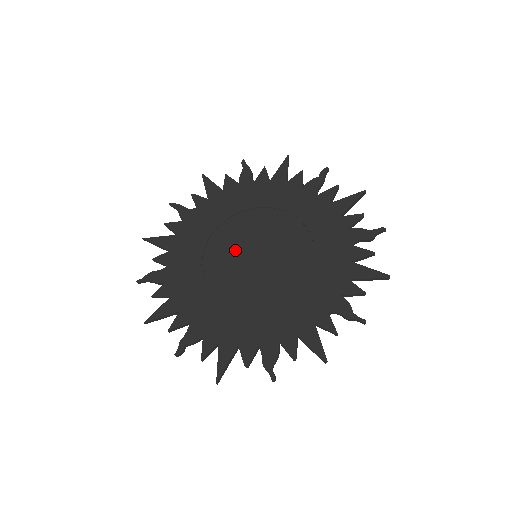
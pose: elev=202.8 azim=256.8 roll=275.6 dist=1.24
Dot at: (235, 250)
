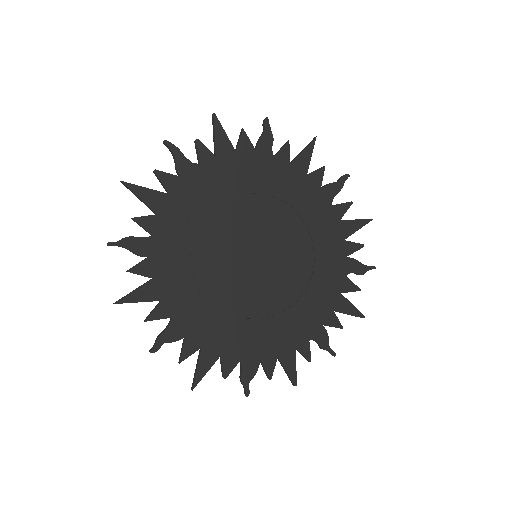
Dot at: (237, 242)
